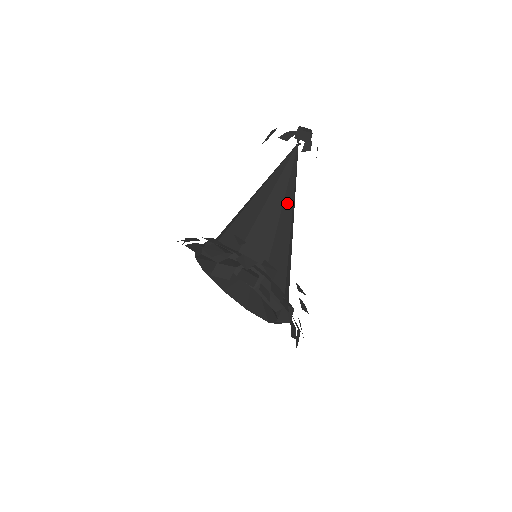
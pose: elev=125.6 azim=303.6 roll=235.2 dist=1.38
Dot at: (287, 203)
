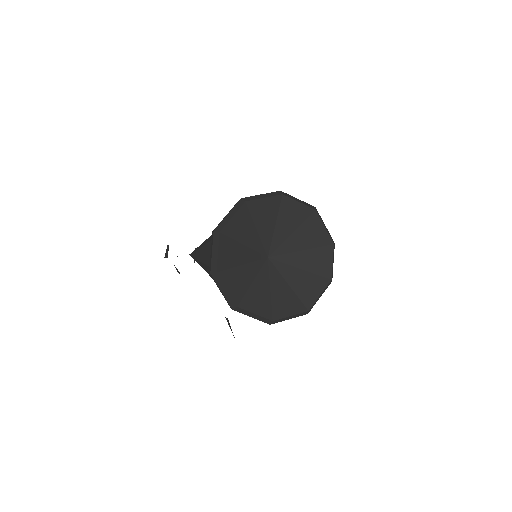
Dot at: occluded
